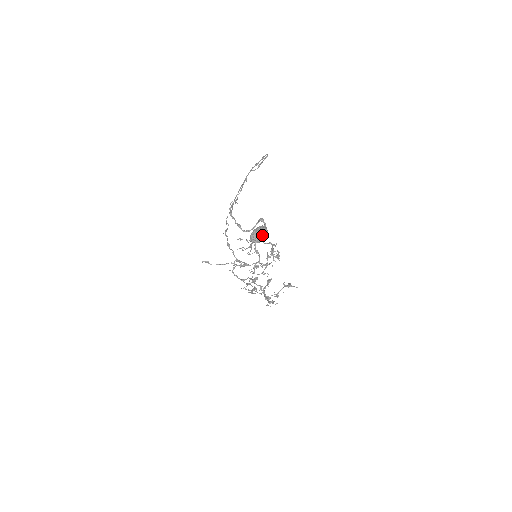
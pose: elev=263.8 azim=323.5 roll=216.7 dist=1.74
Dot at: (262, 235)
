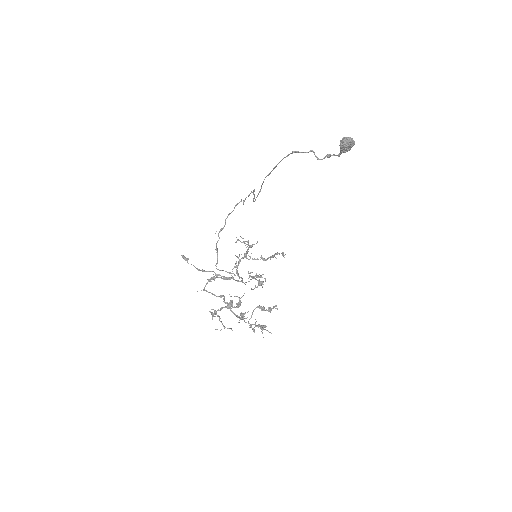
Dot at: (353, 140)
